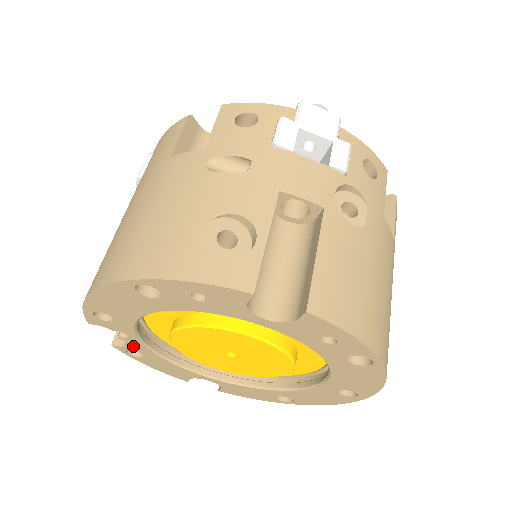
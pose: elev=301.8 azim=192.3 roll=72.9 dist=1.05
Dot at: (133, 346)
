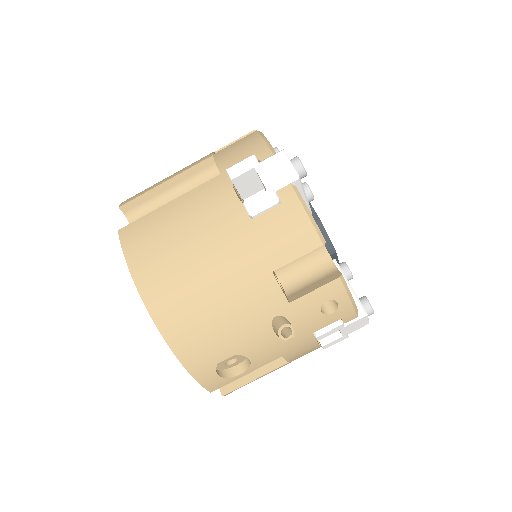
Dot at: occluded
